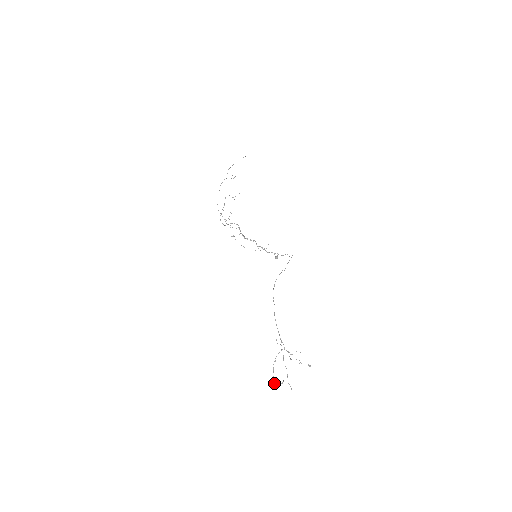
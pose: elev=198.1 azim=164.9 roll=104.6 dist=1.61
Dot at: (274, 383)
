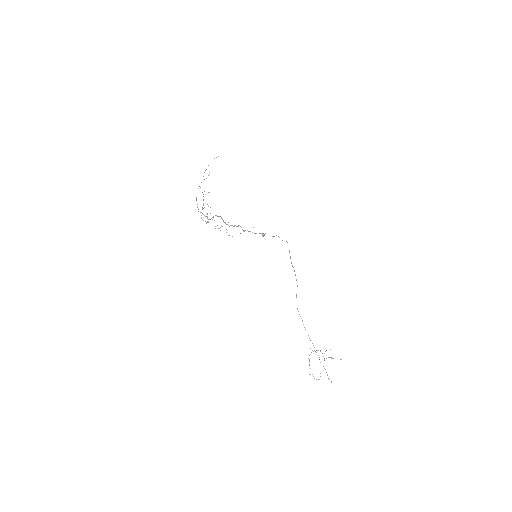
Dot at: (314, 378)
